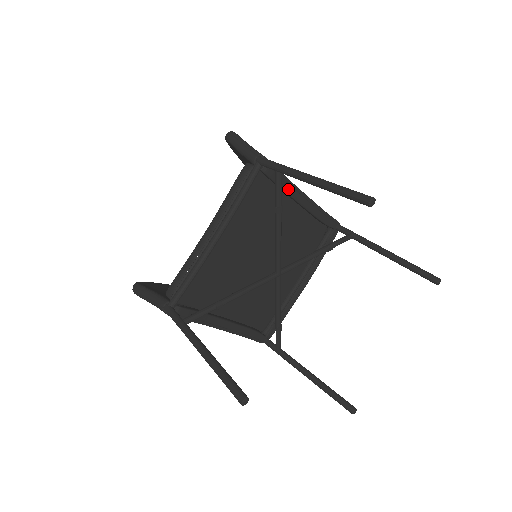
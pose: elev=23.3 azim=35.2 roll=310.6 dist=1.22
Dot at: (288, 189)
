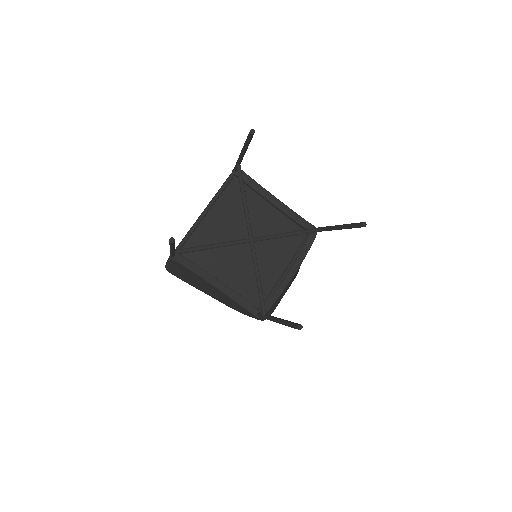
Dot at: (259, 190)
